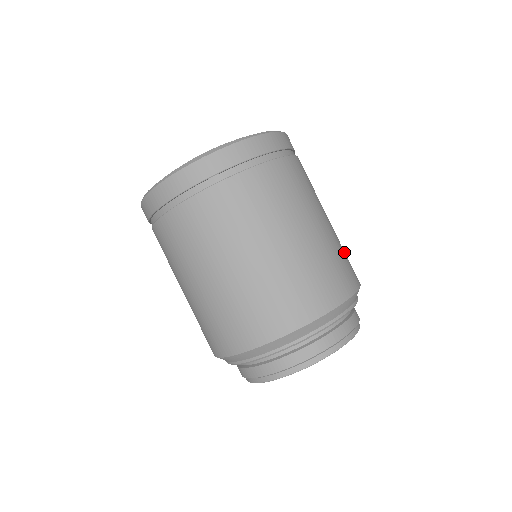
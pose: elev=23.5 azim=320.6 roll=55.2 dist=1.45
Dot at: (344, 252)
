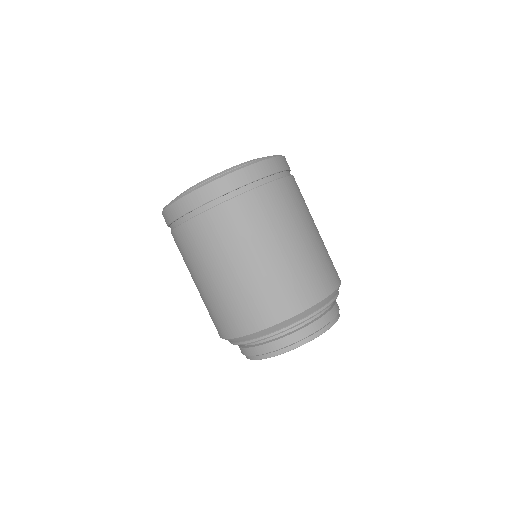
Dot at: (320, 263)
